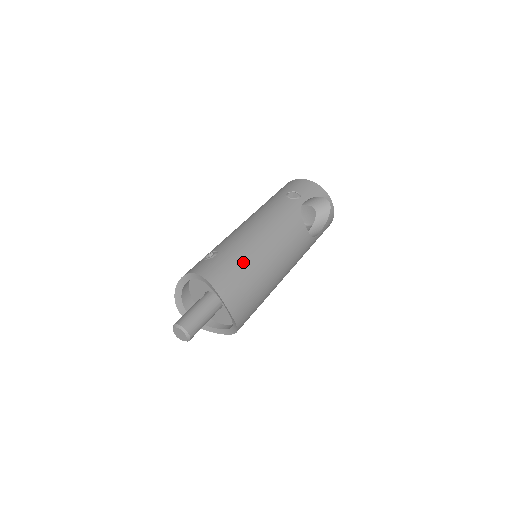
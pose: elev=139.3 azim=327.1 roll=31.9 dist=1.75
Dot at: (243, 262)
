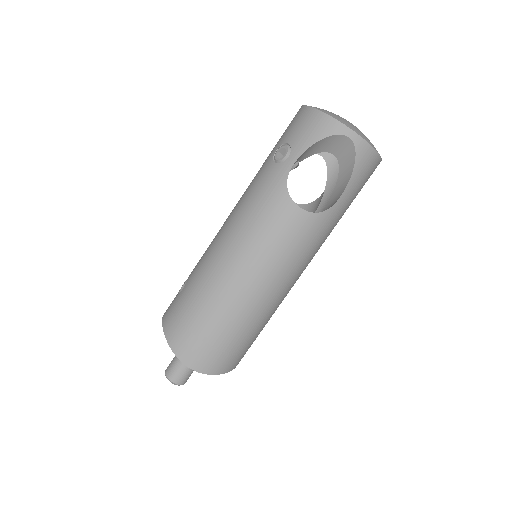
Dot at: (201, 301)
